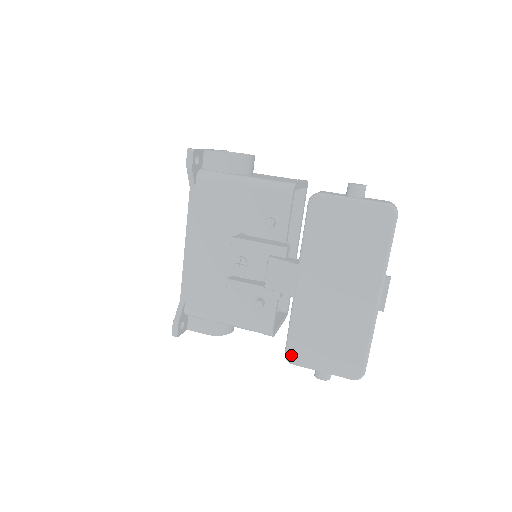
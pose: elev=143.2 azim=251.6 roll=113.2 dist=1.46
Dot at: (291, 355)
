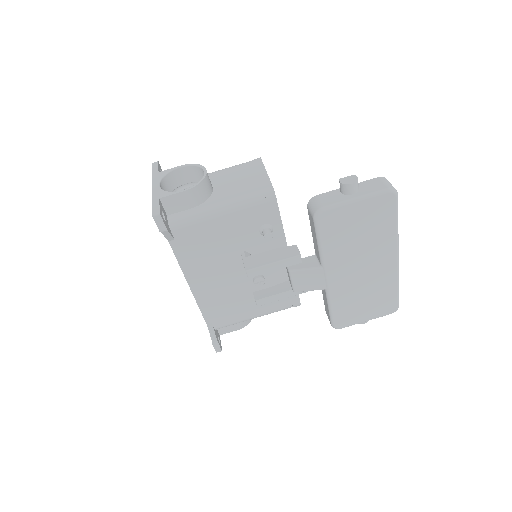
Dot at: (338, 325)
